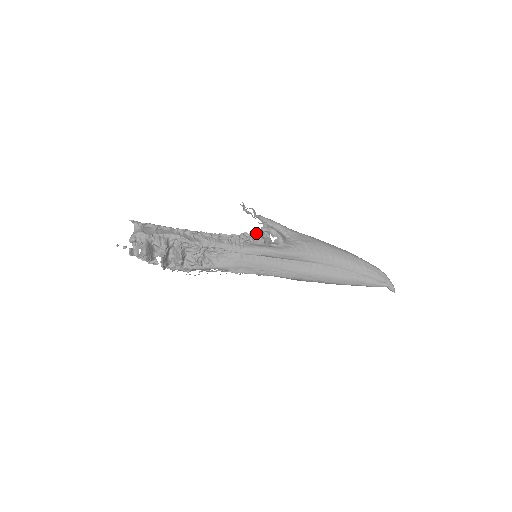
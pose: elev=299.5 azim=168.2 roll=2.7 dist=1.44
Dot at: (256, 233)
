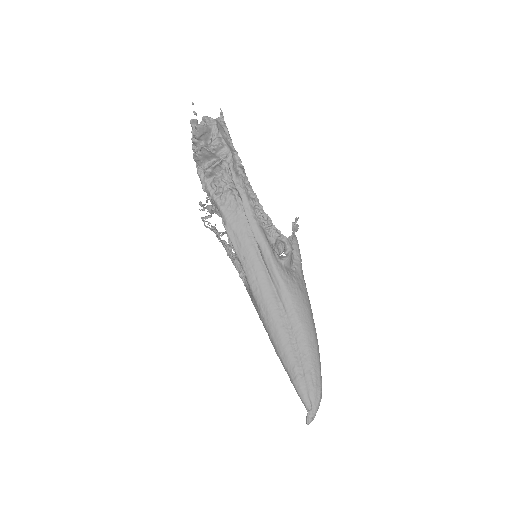
Dot at: (277, 230)
